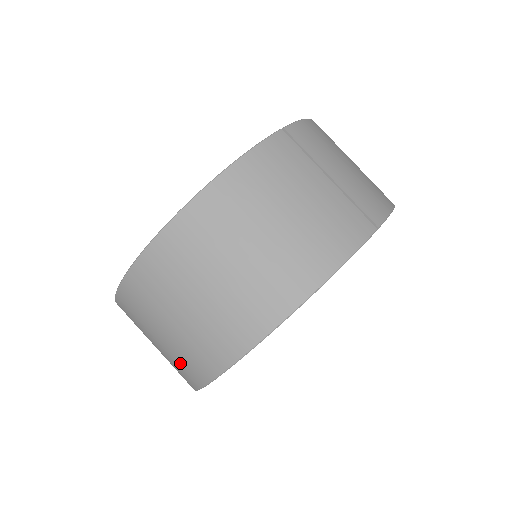
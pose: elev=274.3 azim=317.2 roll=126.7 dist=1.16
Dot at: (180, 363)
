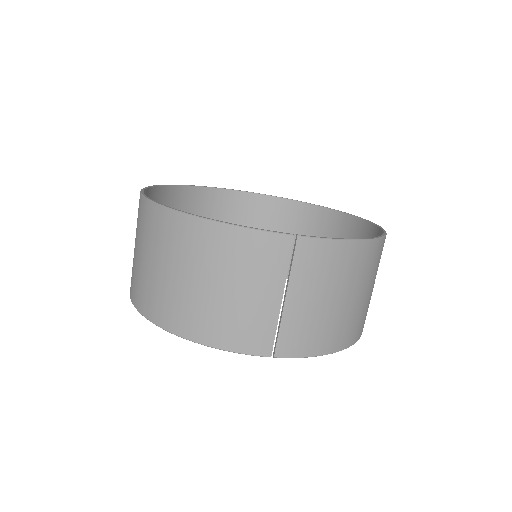
Dot at: occluded
